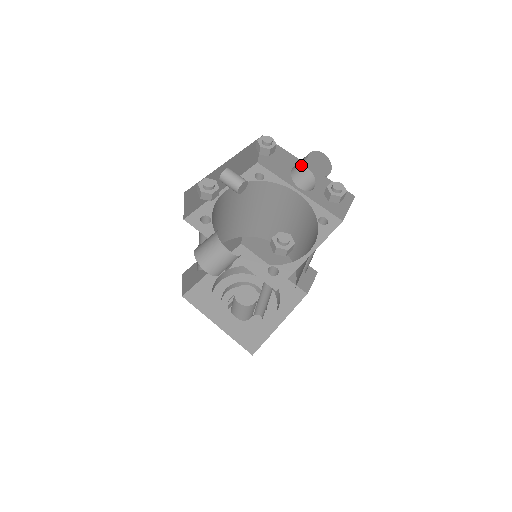
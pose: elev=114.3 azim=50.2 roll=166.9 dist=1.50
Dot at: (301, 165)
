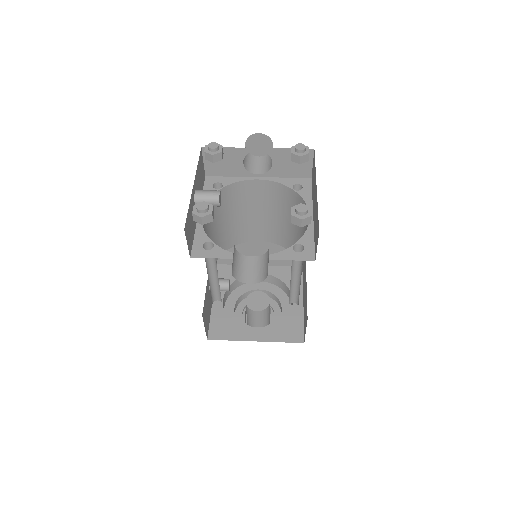
Dot at: occluded
